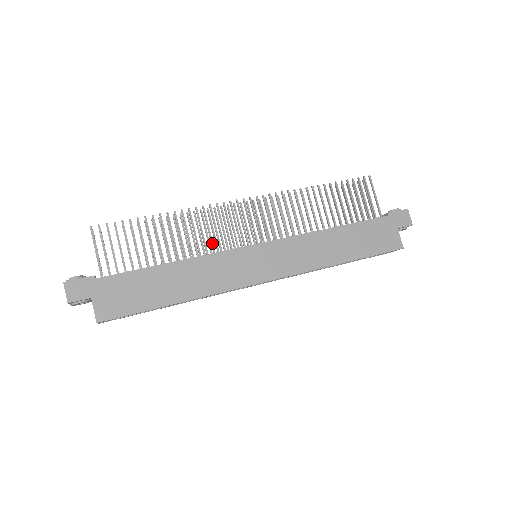
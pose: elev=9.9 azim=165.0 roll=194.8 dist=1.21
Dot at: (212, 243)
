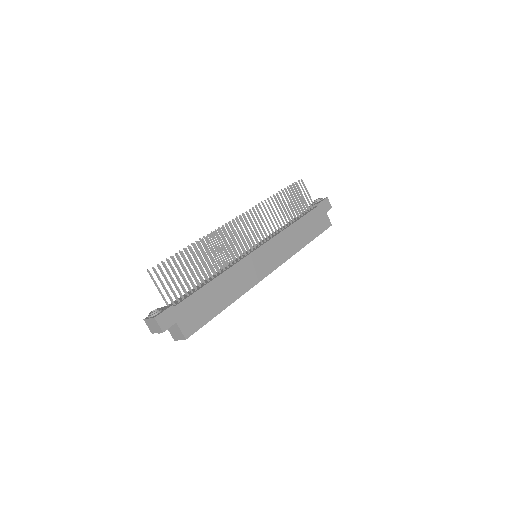
Dot at: (232, 255)
